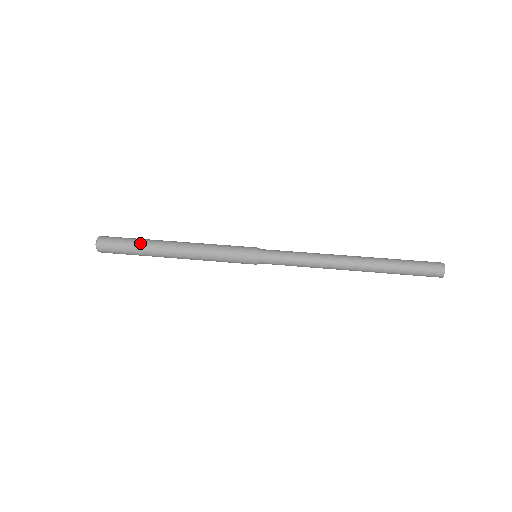
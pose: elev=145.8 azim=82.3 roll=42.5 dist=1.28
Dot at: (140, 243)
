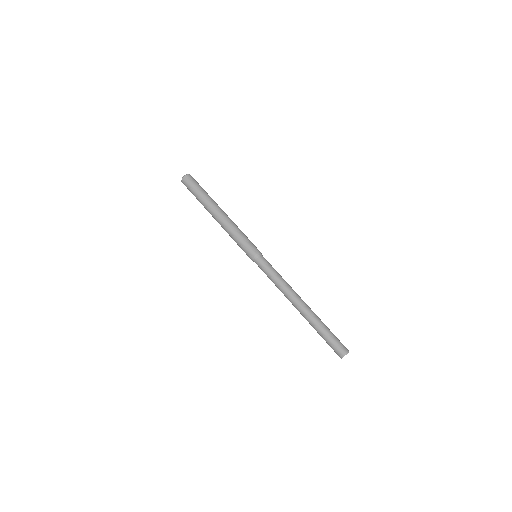
Dot at: (201, 199)
